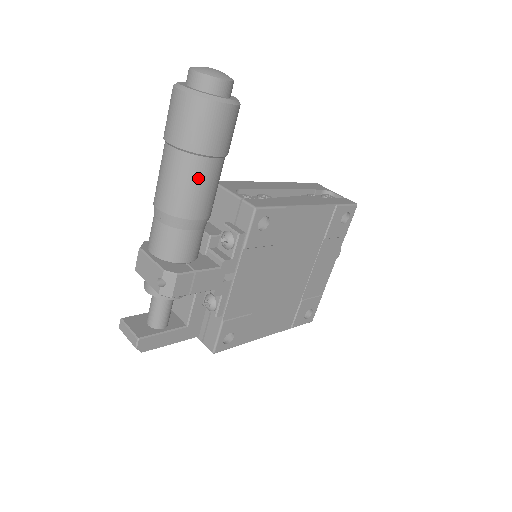
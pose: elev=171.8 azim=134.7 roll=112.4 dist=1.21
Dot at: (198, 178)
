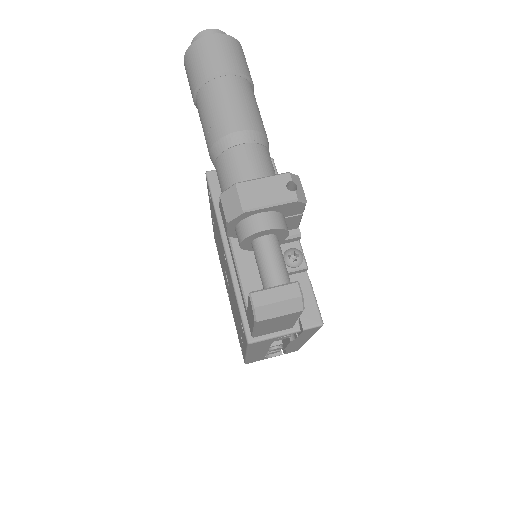
Dot at: occluded
